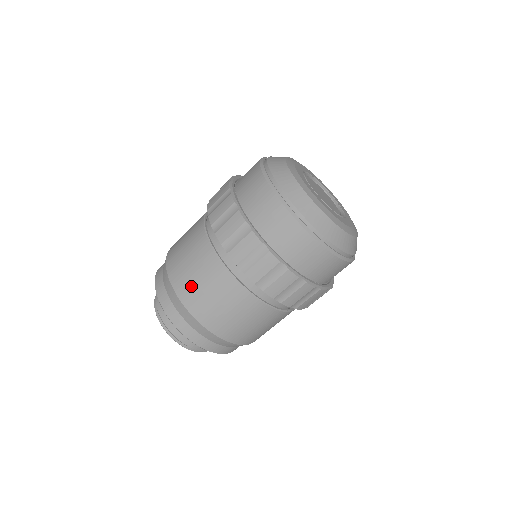
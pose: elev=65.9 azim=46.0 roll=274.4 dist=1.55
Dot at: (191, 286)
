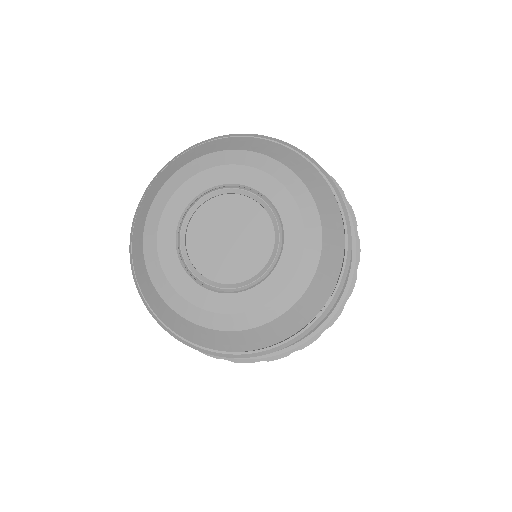
Dot at: occluded
